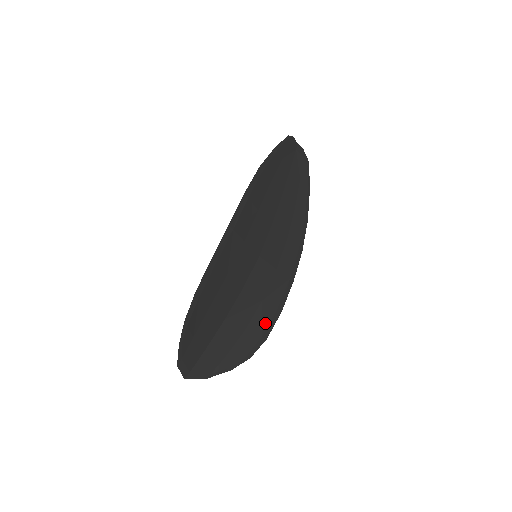
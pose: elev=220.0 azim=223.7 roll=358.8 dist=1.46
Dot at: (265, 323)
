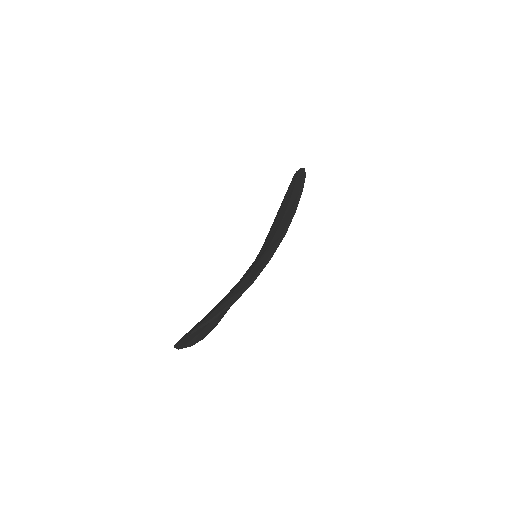
Dot at: (225, 312)
